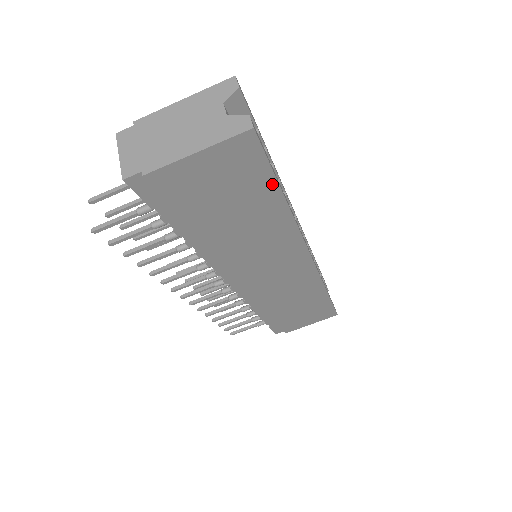
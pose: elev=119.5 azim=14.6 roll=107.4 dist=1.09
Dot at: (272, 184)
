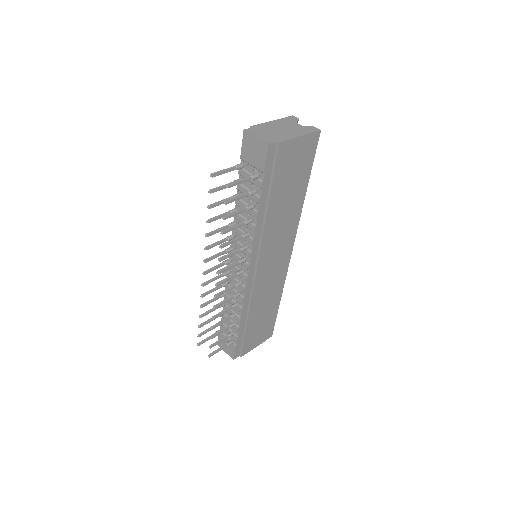
Dot at: (309, 173)
